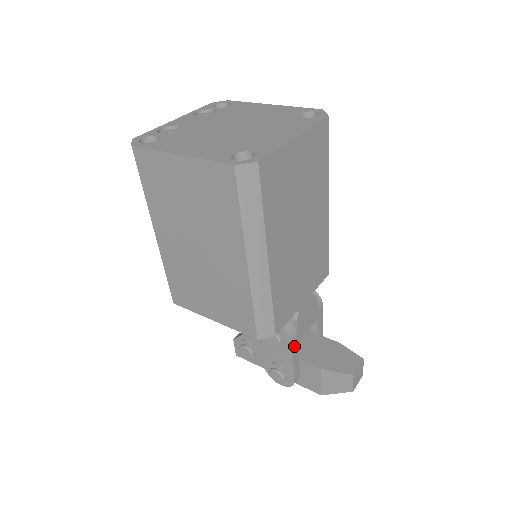
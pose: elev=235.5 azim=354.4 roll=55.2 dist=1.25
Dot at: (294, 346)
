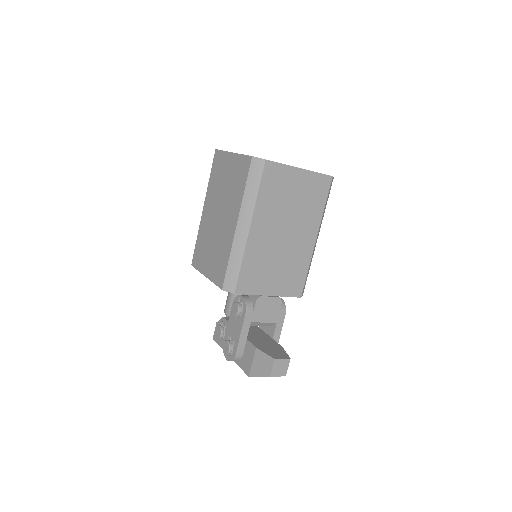
Dot at: (246, 320)
